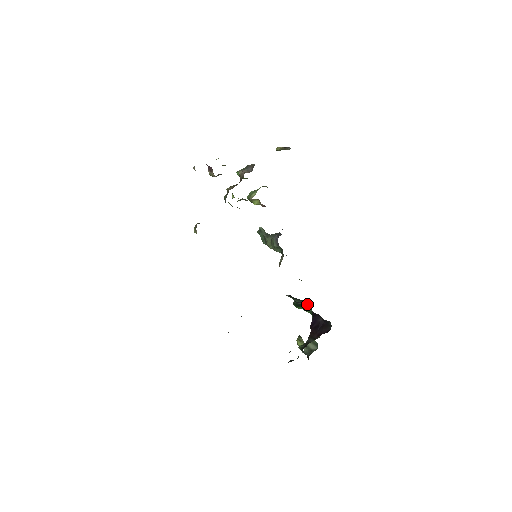
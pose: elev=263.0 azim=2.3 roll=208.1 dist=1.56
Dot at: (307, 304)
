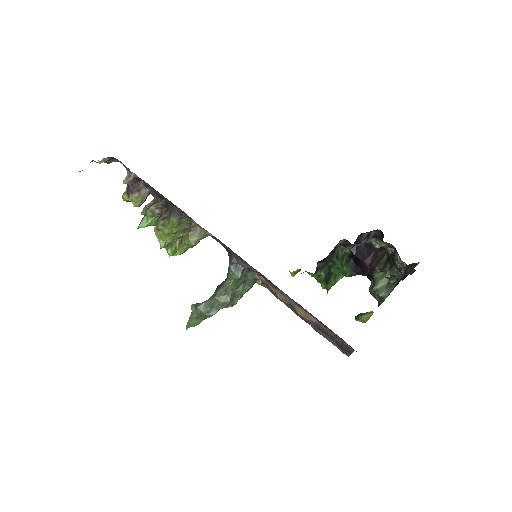
Dot at: (338, 253)
